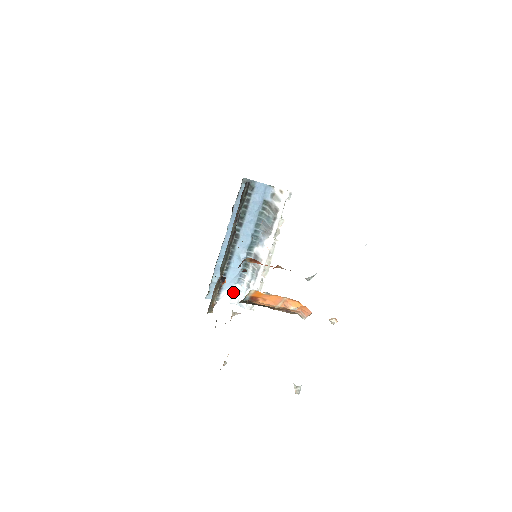
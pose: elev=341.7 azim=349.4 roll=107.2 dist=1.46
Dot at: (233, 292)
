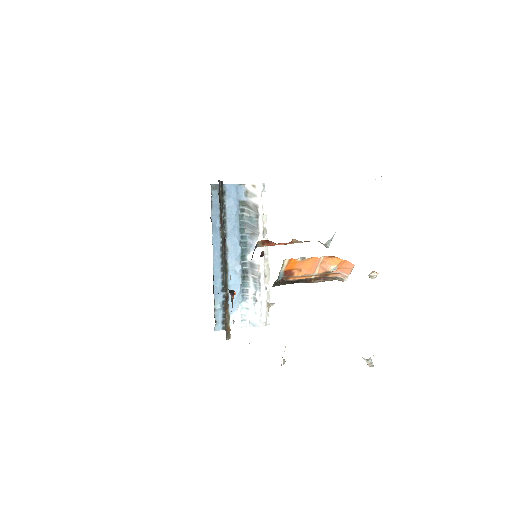
Dot at: (241, 313)
